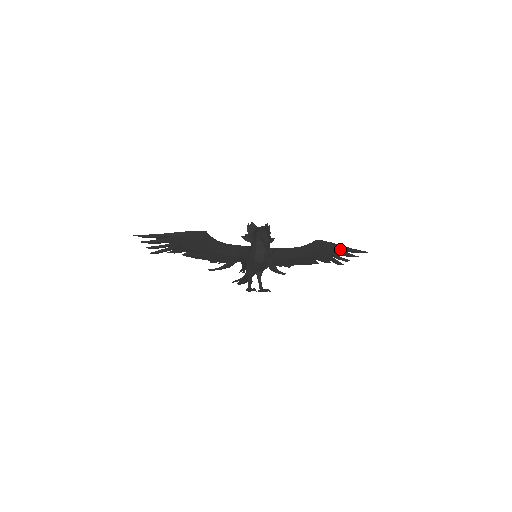
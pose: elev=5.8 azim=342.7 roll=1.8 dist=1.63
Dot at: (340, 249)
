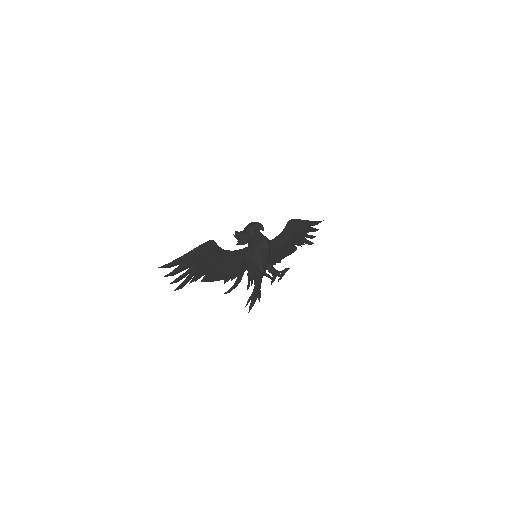
Dot at: (305, 224)
